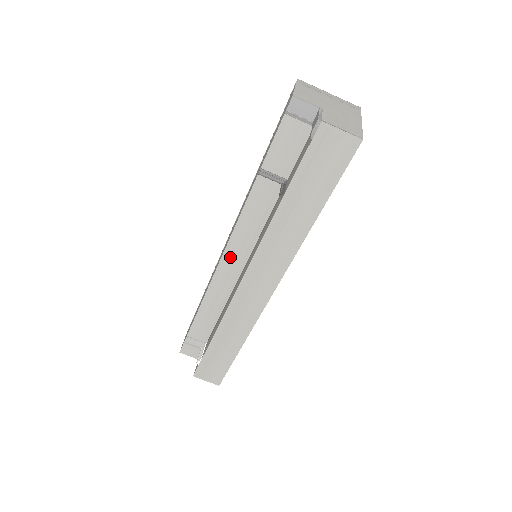
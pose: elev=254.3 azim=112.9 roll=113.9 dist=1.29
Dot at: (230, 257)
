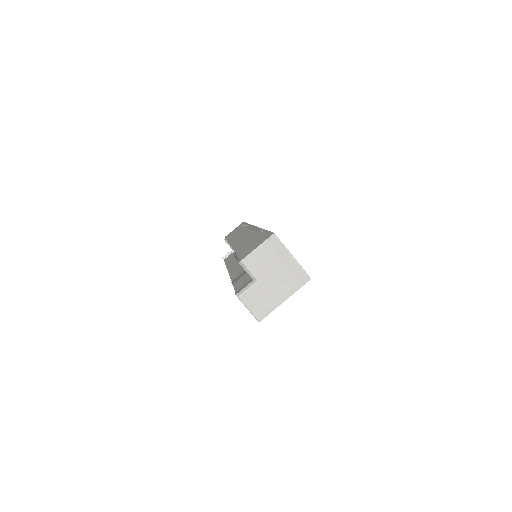
Dot at: occluded
